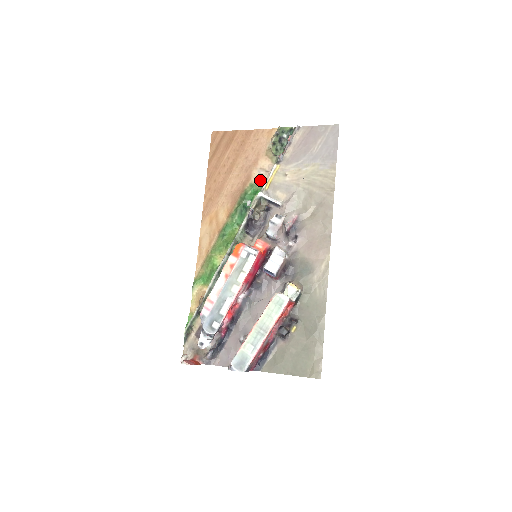
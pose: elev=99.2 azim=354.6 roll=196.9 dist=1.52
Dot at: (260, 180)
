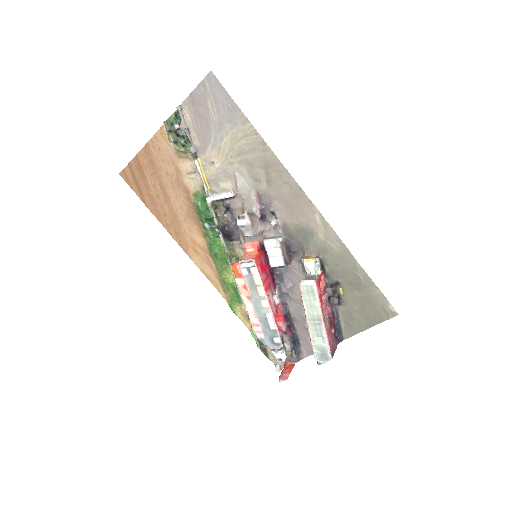
Dot at: (197, 185)
